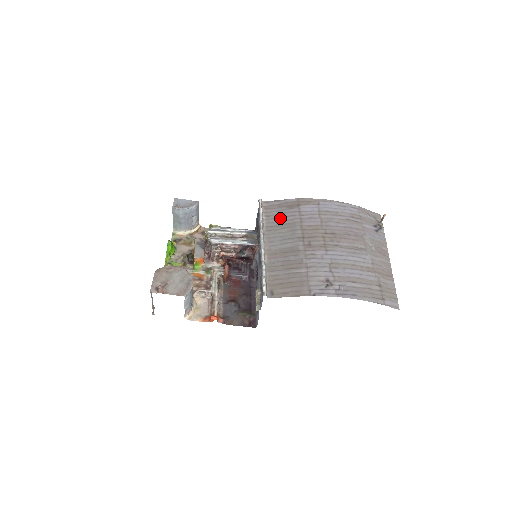
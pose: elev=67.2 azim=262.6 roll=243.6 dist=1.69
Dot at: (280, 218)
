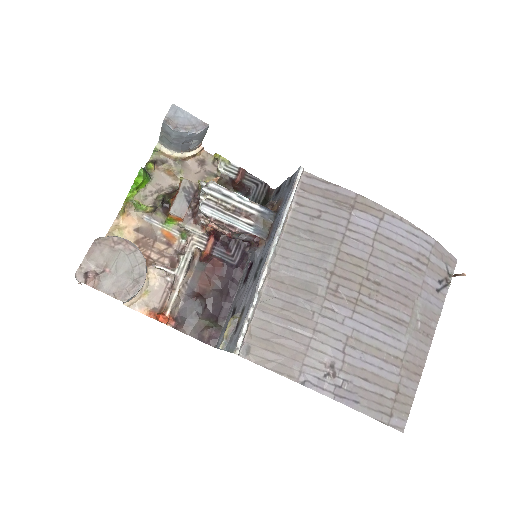
Dot at: (316, 218)
